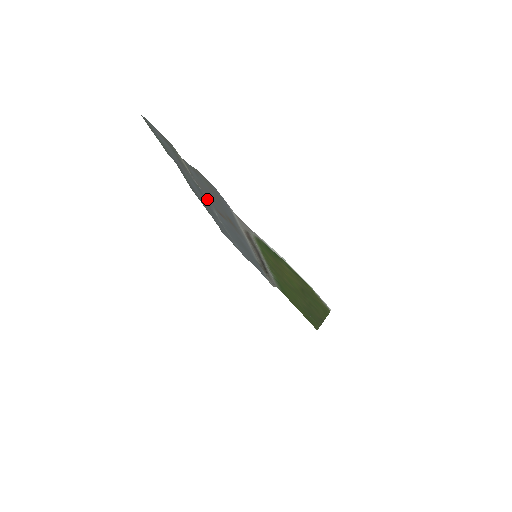
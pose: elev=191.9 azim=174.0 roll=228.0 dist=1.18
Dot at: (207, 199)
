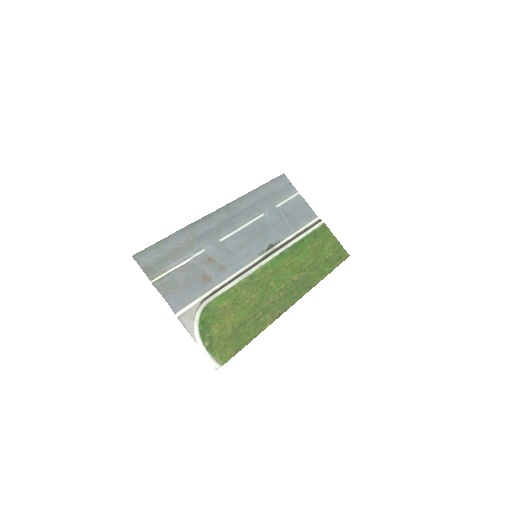
Dot at: (200, 254)
